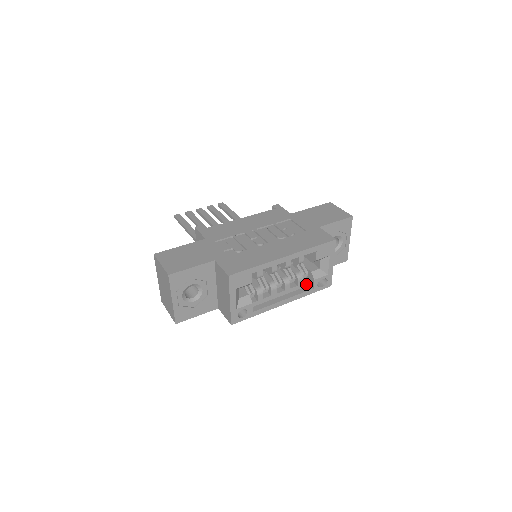
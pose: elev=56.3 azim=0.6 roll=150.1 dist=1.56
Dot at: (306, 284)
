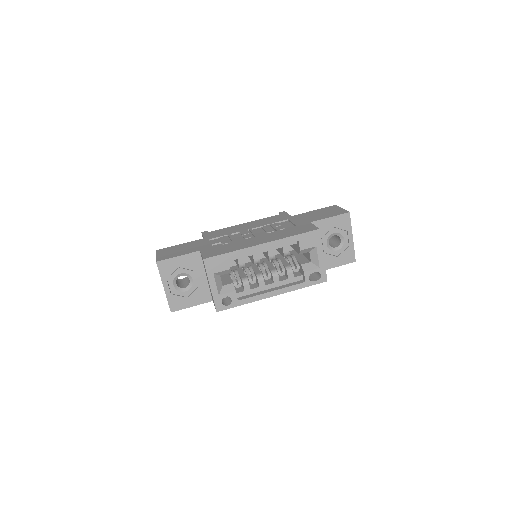
Dot at: (298, 278)
